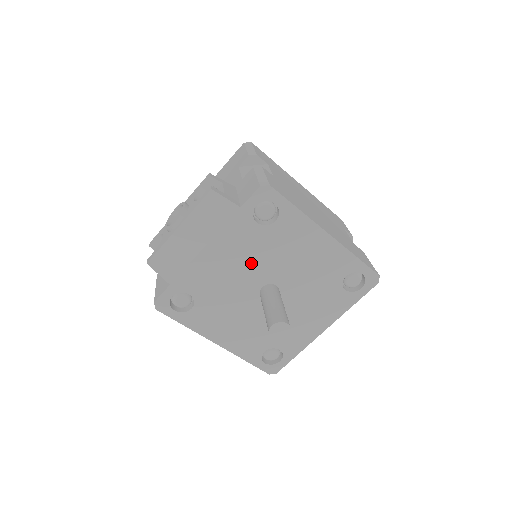
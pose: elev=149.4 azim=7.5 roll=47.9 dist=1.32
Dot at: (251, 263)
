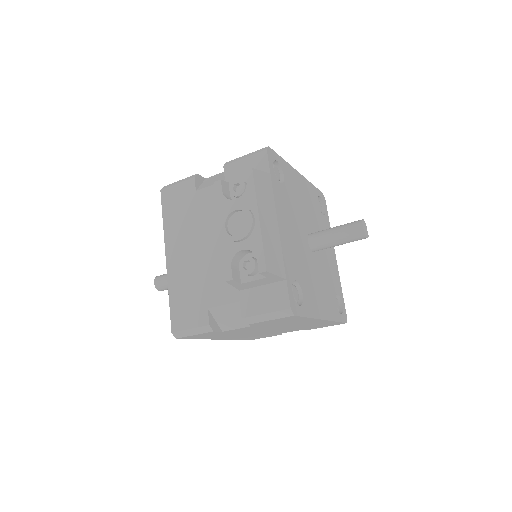
Dot at: (295, 223)
